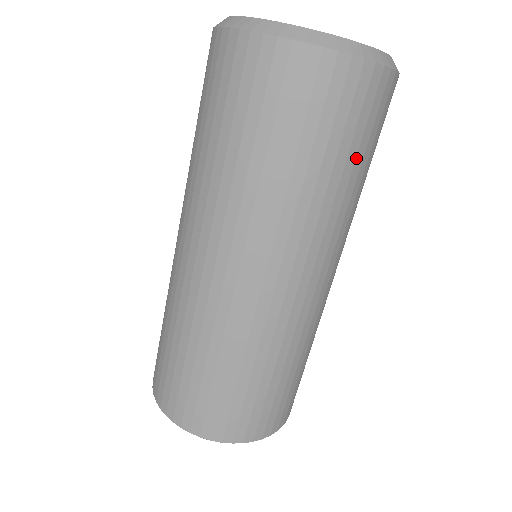
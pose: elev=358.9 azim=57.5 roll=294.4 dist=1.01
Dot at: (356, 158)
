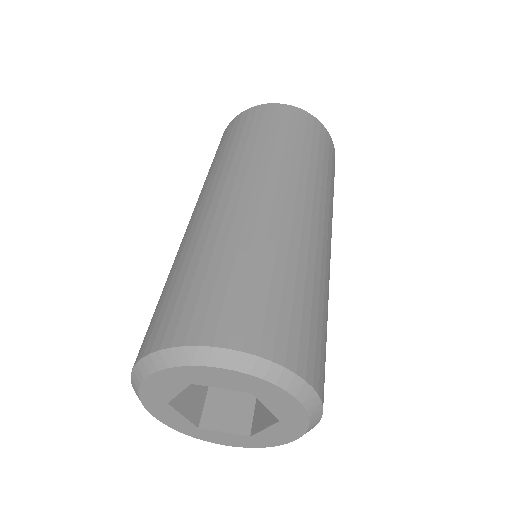
Dot at: (318, 153)
